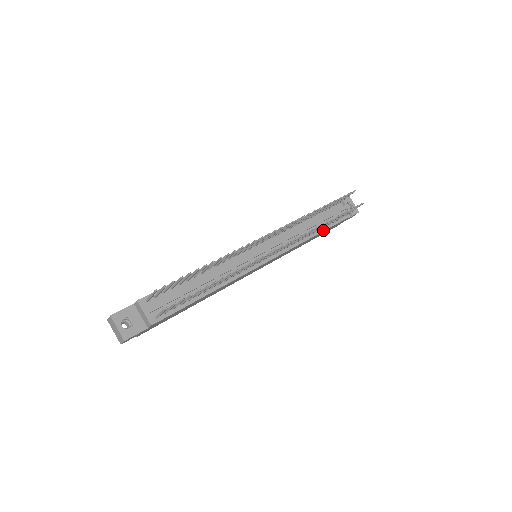
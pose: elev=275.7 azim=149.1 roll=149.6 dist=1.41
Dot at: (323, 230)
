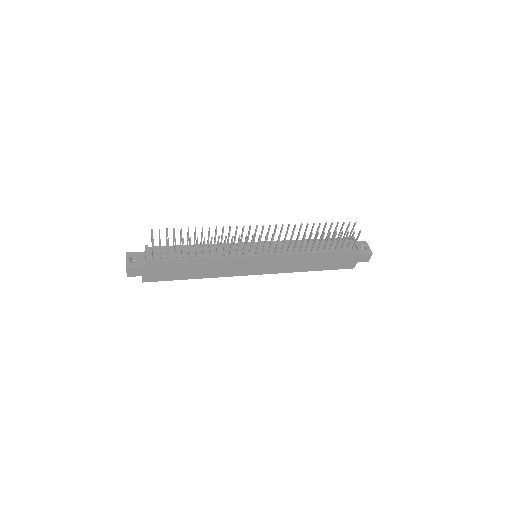
Dot at: (324, 251)
